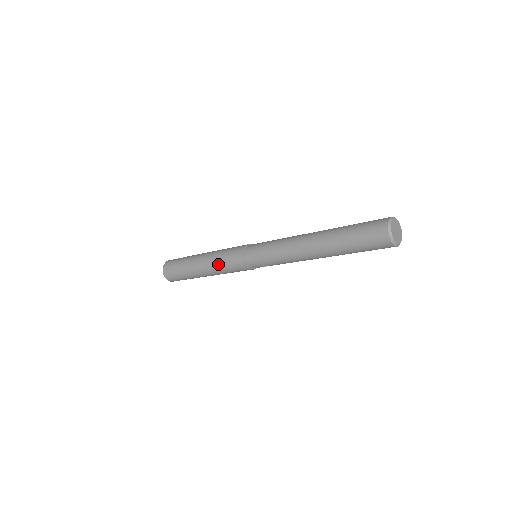
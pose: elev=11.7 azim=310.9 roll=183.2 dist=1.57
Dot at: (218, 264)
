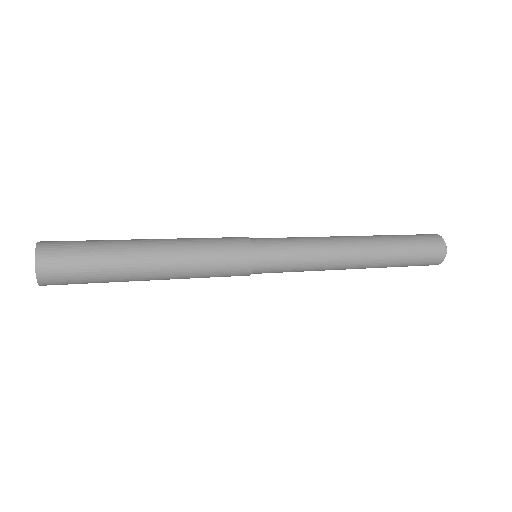
Dot at: (198, 272)
